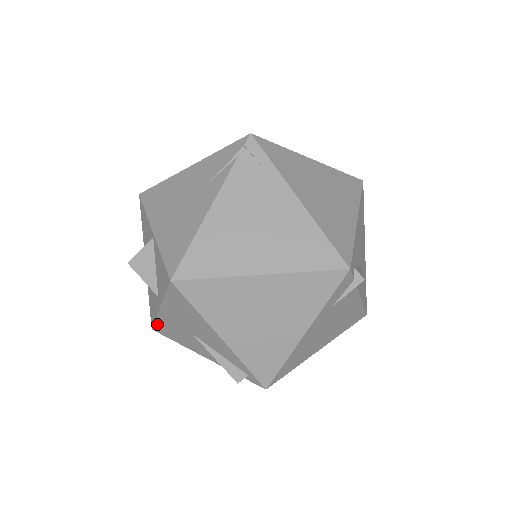
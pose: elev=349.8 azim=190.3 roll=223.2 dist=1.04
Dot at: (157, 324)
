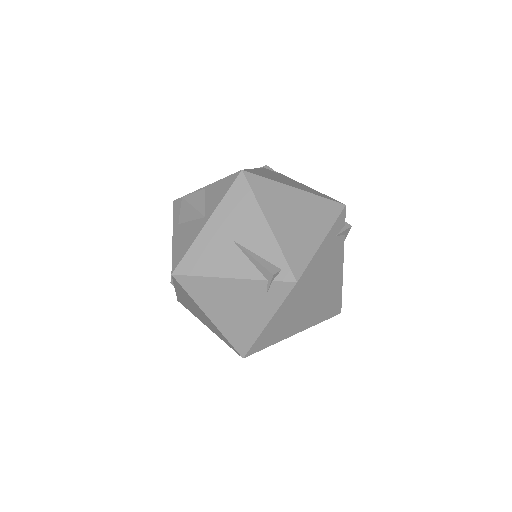
Dot at: (187, 256)
